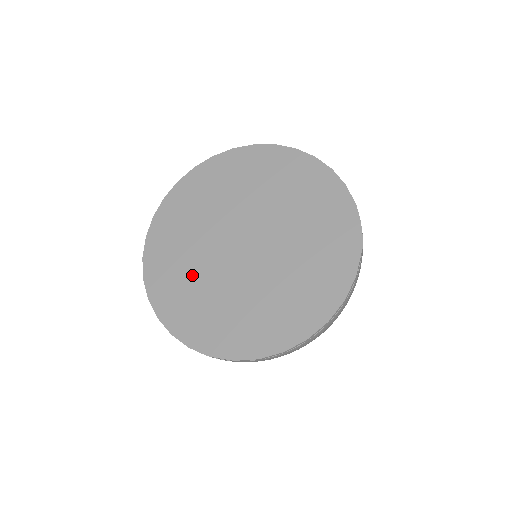
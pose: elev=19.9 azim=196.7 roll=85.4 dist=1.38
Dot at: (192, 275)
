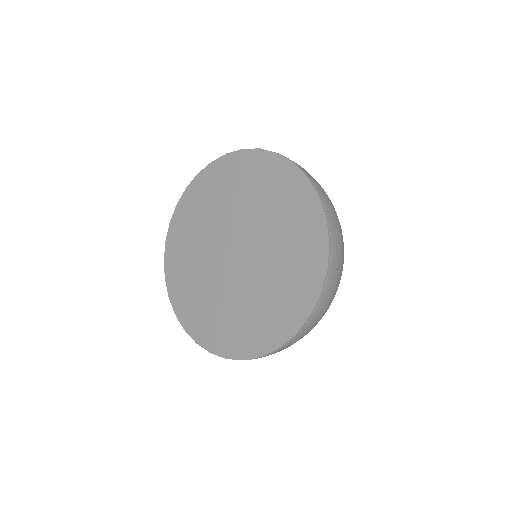
Dot at: (197, 236)
